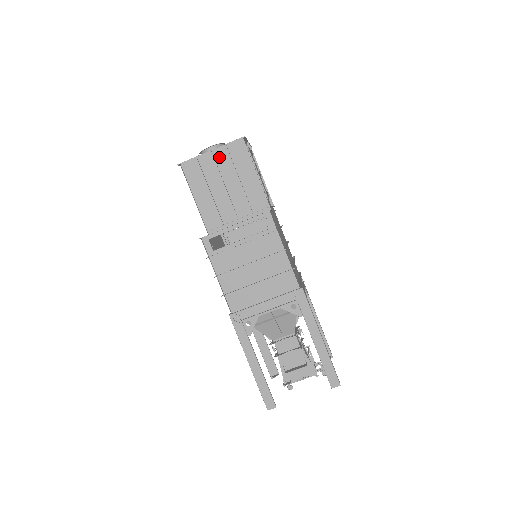
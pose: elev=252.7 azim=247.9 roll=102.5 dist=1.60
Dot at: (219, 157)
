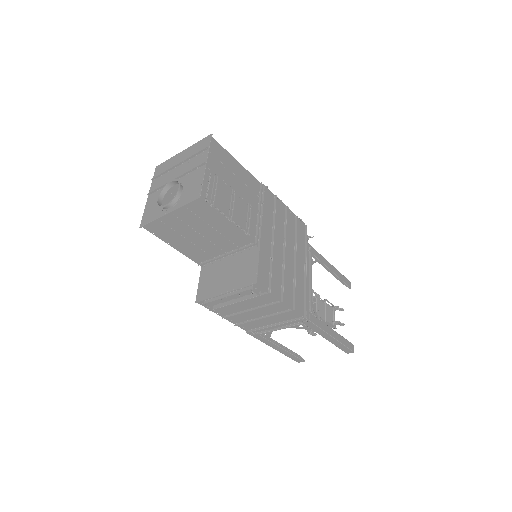
Dot at: (180, 215)
